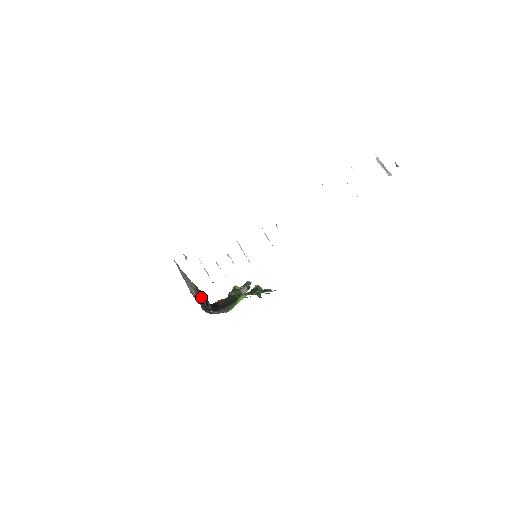
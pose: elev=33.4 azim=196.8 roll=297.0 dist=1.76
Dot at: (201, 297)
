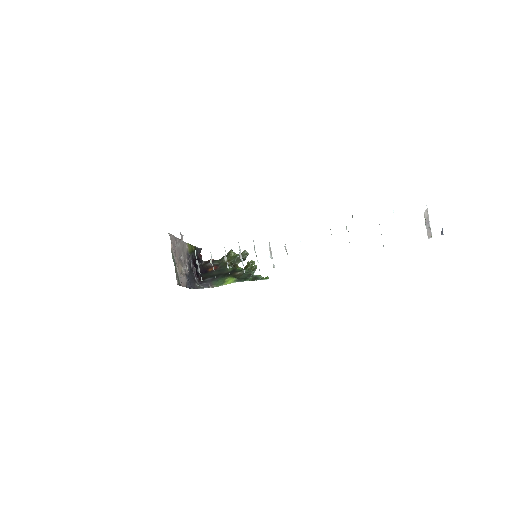
Dot at: (192, 261)
